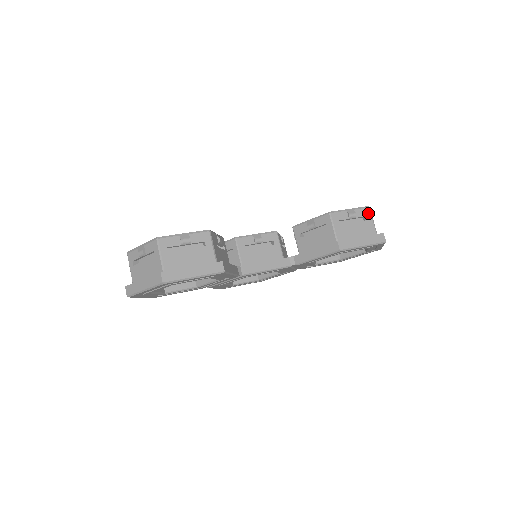
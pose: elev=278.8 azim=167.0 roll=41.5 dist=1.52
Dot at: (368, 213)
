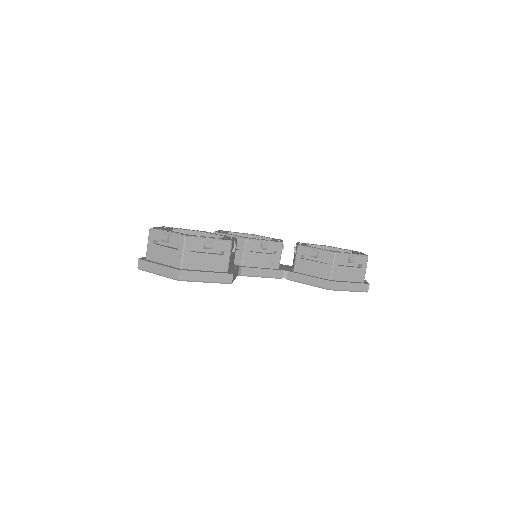
Dot at: (365, 262)
